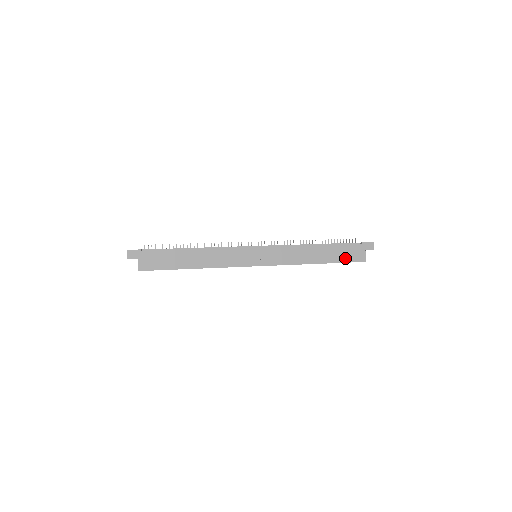
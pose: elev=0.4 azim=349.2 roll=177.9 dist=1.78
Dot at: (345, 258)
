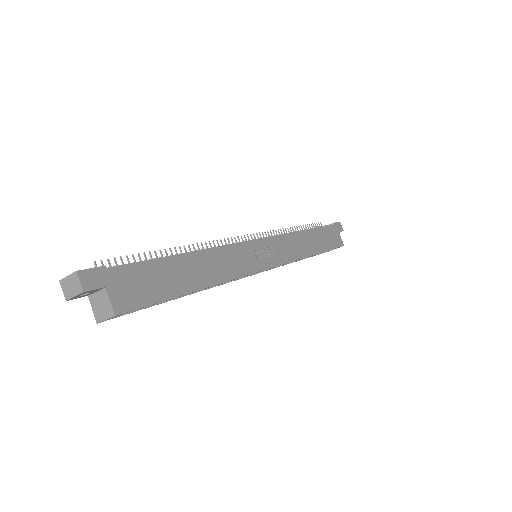
Dot at: (330, 243)
